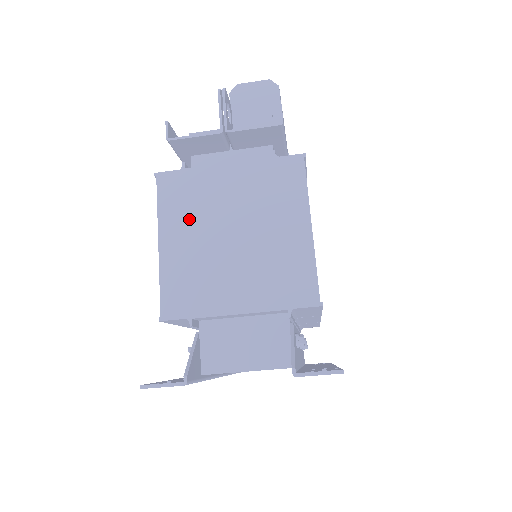
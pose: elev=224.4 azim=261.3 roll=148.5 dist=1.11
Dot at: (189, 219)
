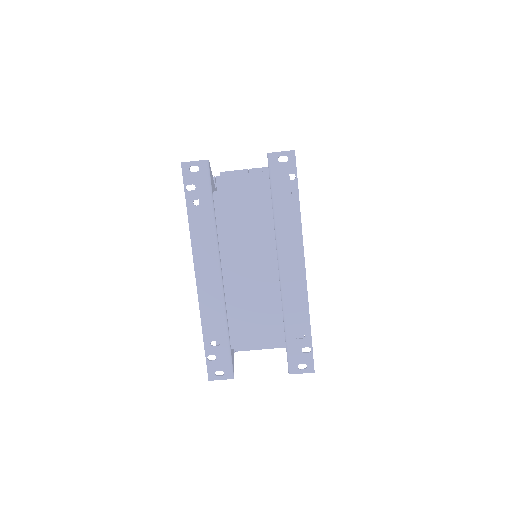
Dot at: occluded
